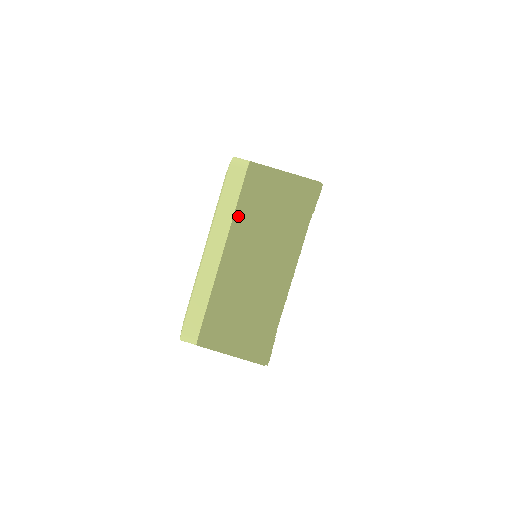
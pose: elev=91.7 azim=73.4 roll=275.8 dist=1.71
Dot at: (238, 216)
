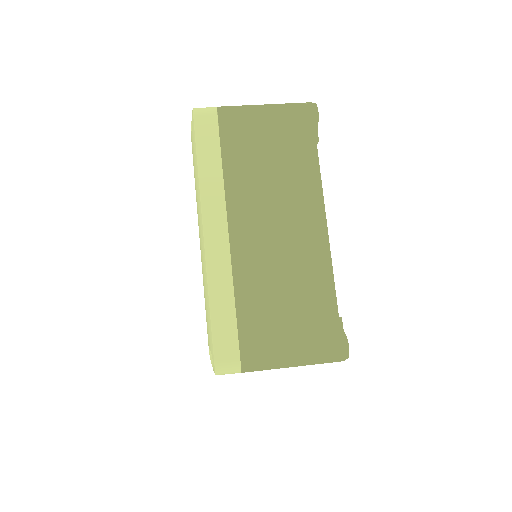
Dot at: (228, 176)
